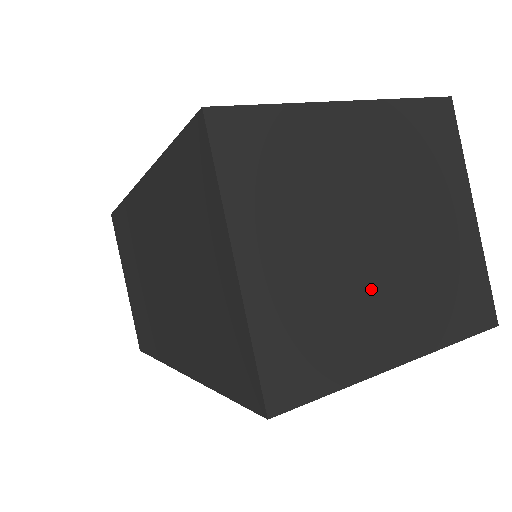
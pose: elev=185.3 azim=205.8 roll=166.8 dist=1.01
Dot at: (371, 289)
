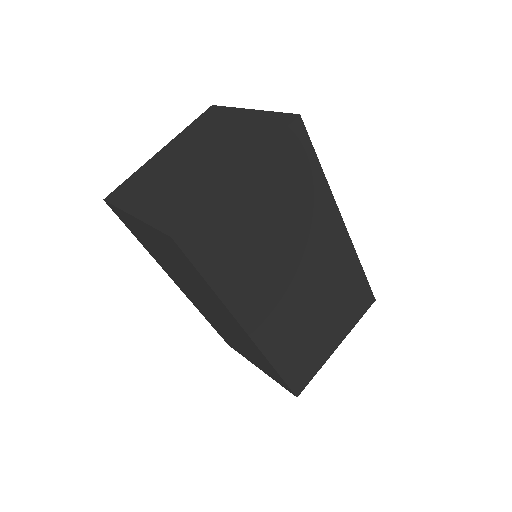
Dot at: (204, 171)
